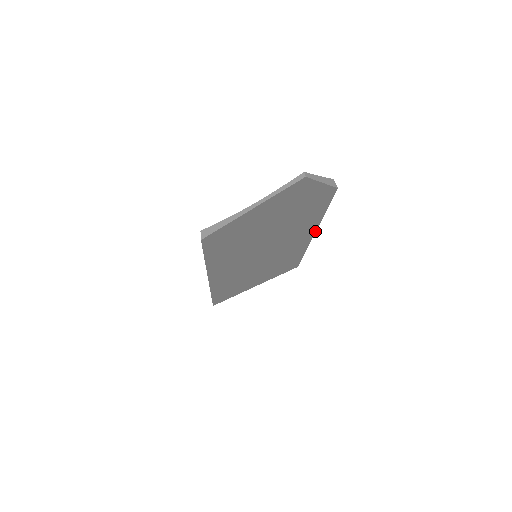
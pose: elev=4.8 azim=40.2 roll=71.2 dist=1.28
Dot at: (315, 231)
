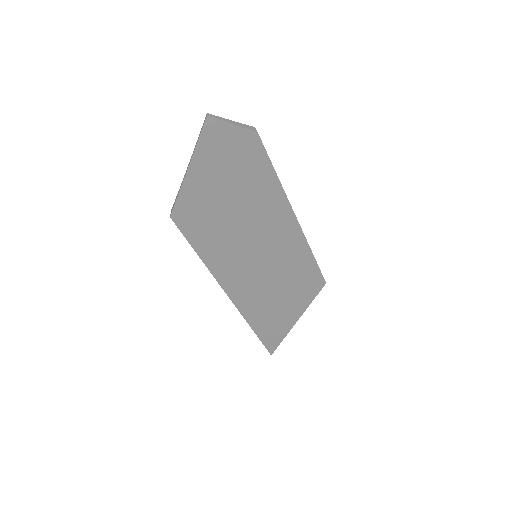
Dot at: (292, 210)
